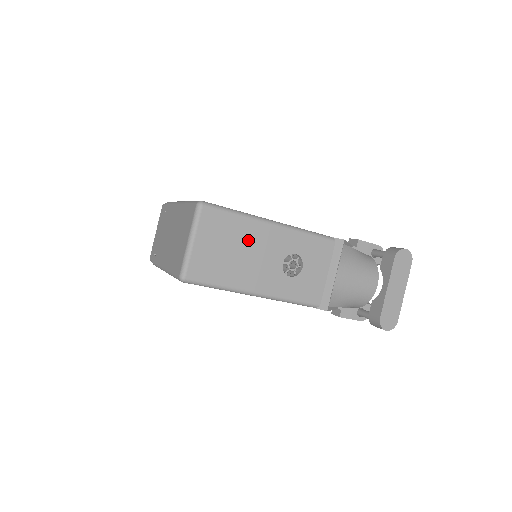
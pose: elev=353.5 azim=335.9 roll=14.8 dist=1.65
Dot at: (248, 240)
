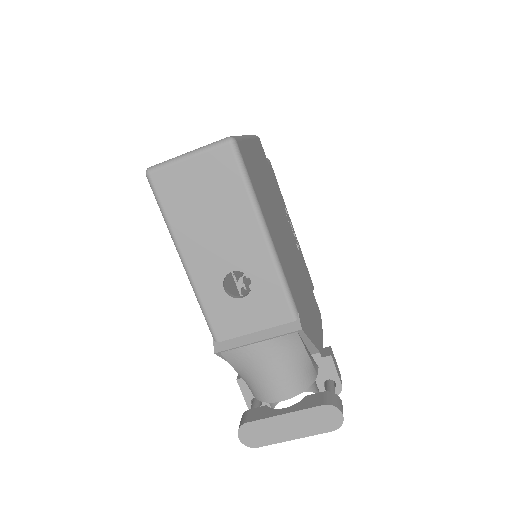
Dot at: (229, 217)
